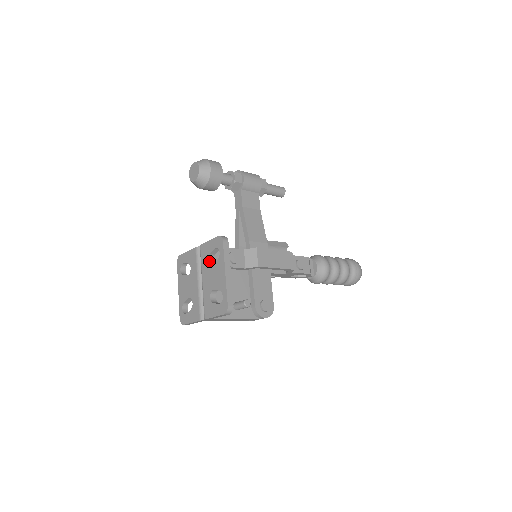
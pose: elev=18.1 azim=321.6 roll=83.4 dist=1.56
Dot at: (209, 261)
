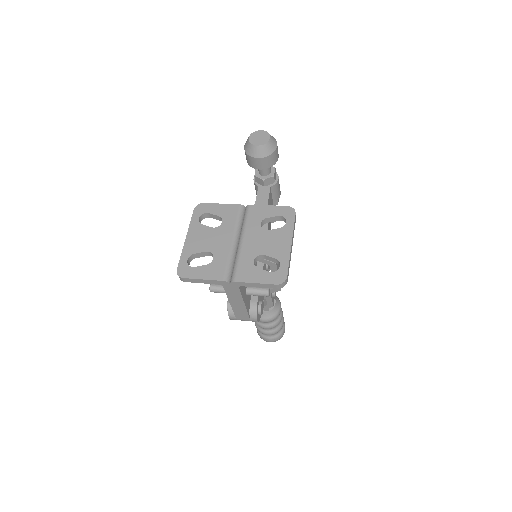
Dot at: (261, 225)
